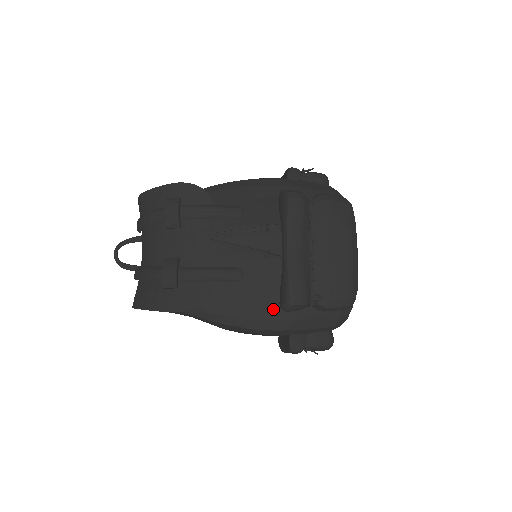
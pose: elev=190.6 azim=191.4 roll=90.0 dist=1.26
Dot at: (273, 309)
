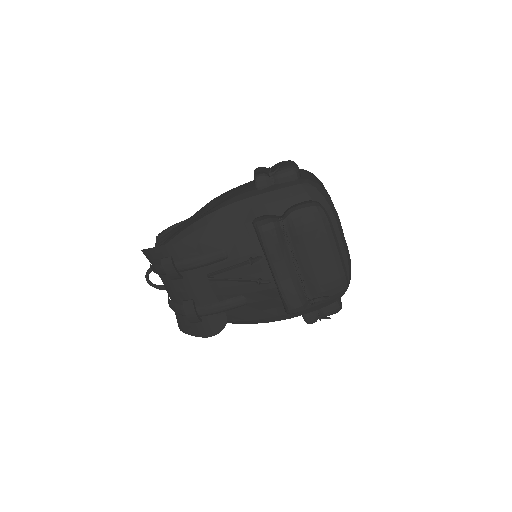
Dot at: (281, 309)
